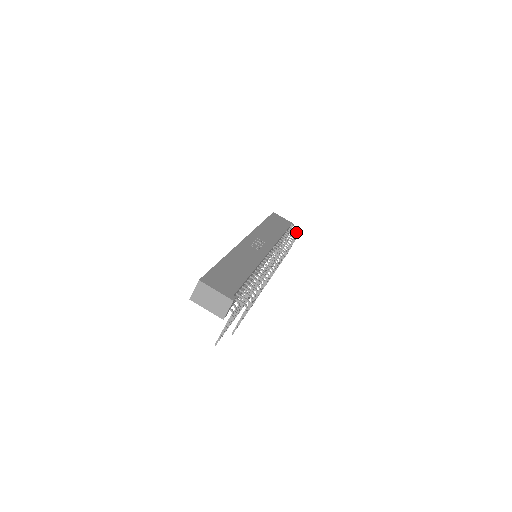
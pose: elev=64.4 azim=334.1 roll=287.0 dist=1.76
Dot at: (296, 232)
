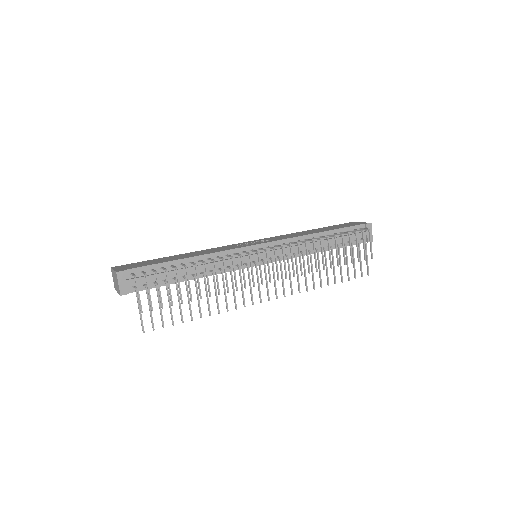
Dot at: (366, 229)
